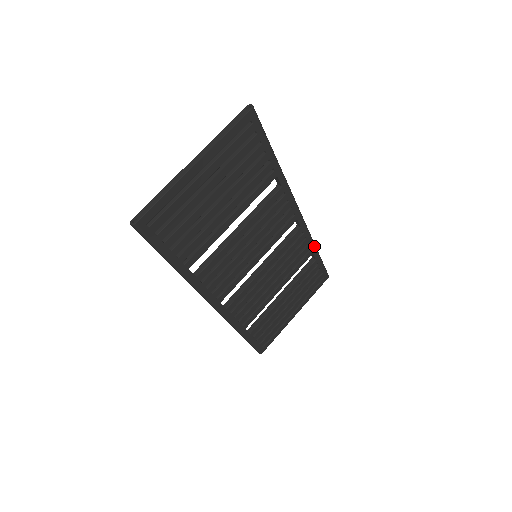
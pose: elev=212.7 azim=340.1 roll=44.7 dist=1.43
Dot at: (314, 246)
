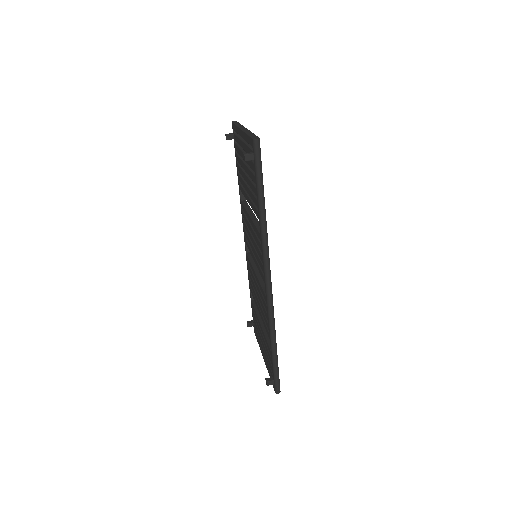
Dot at: occluded
